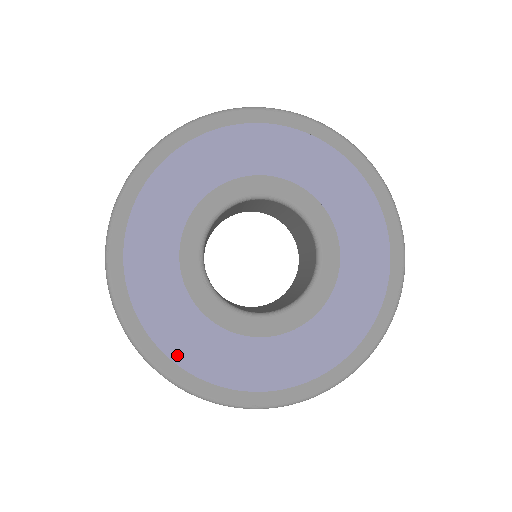
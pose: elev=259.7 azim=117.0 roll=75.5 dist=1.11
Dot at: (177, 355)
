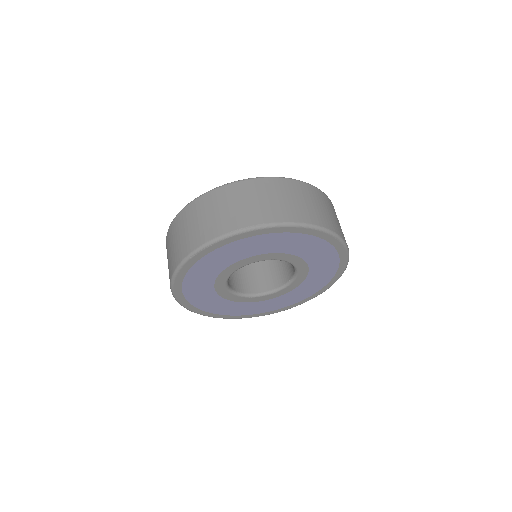
Dot at: (270, 310)
